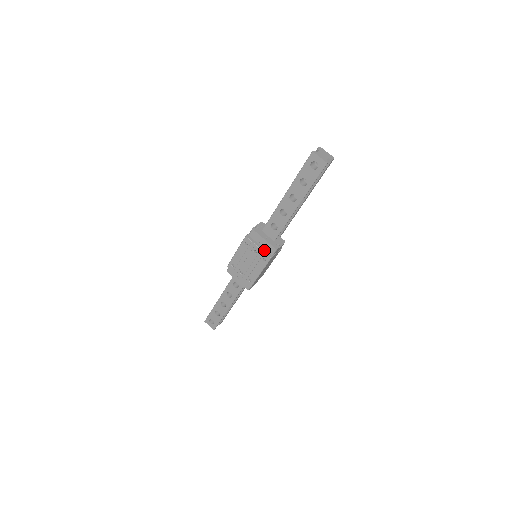
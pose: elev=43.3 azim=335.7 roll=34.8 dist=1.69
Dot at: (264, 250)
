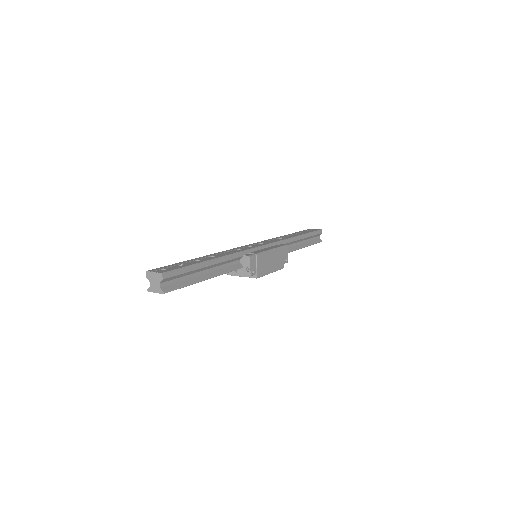
Dot at: occluded
